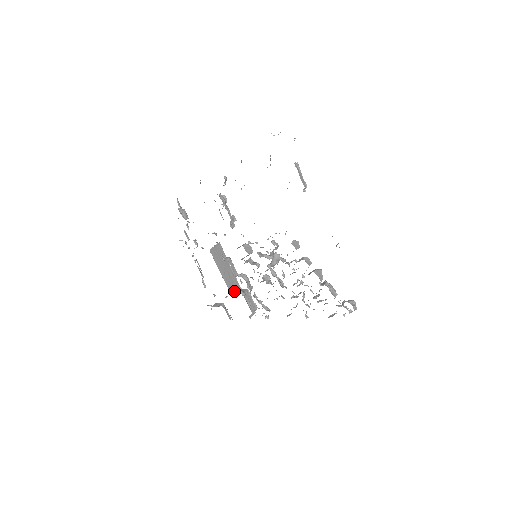
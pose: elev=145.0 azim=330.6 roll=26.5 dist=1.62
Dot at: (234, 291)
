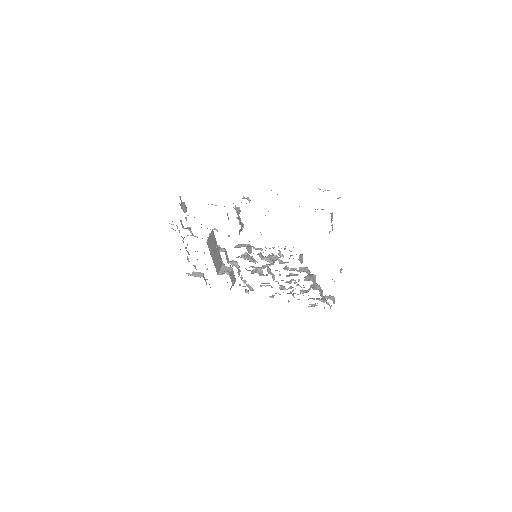
Dot at: (219, 269)
